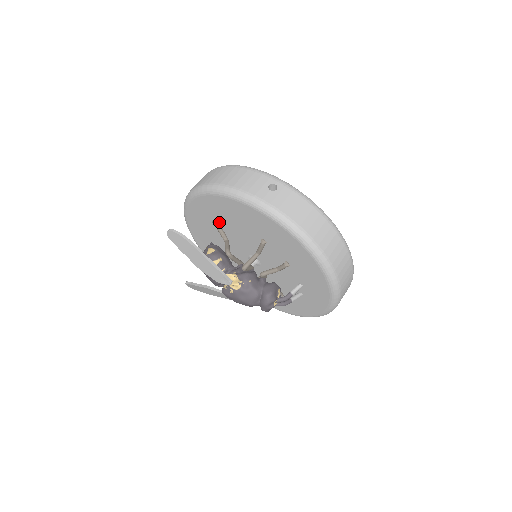
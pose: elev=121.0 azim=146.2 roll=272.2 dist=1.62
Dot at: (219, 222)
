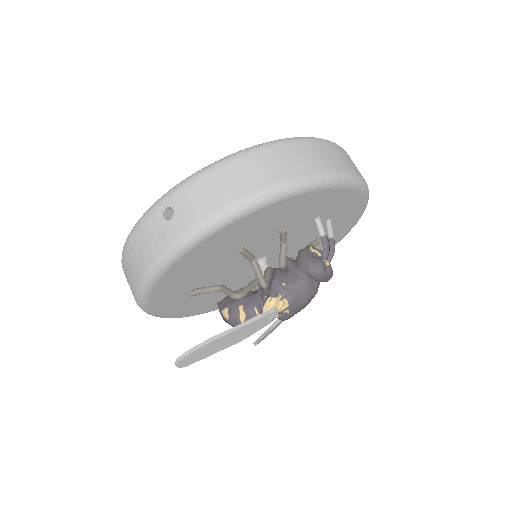
Dot at: (193, 289)
